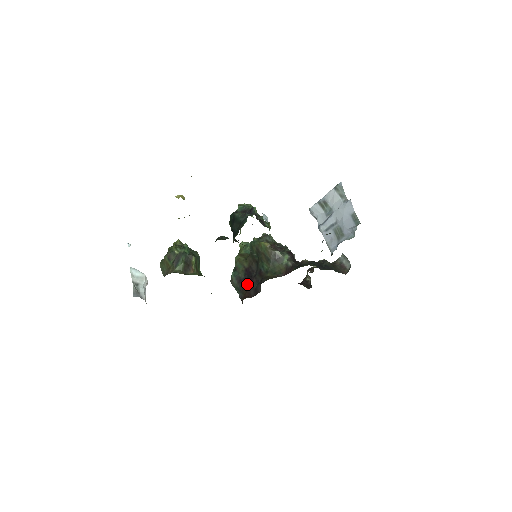
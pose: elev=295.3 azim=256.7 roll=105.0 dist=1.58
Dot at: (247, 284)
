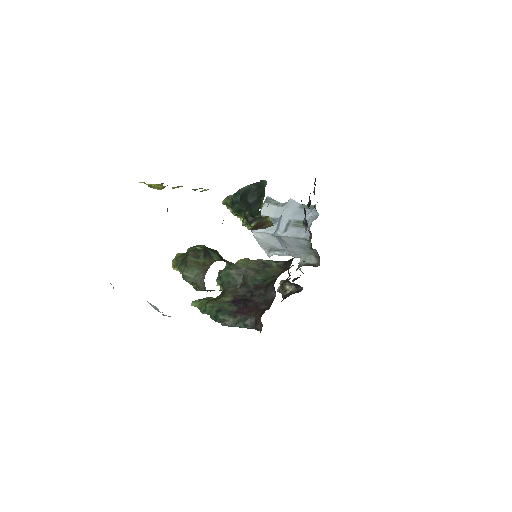
Dot at: (249, 307)
